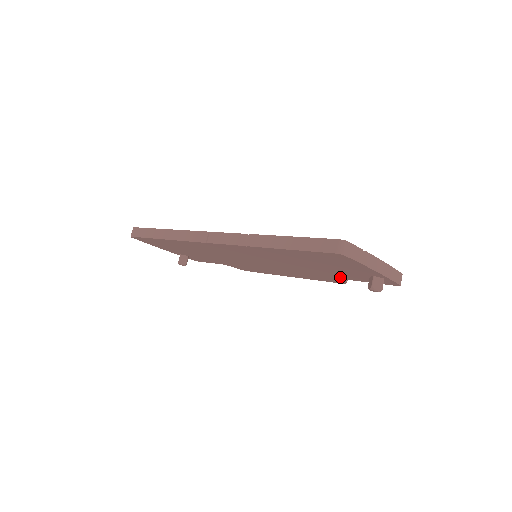
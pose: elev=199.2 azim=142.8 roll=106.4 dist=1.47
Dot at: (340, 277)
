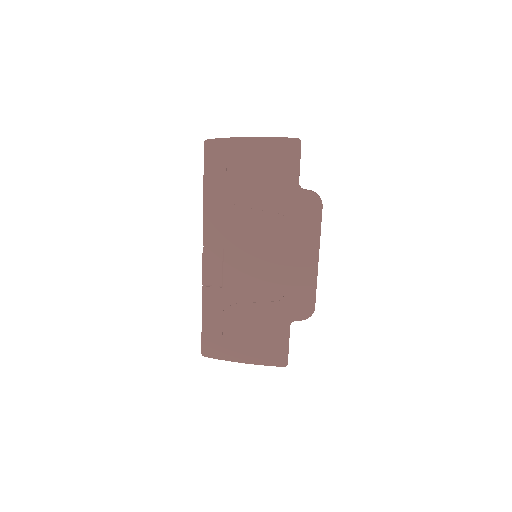
Dot at: occluded
